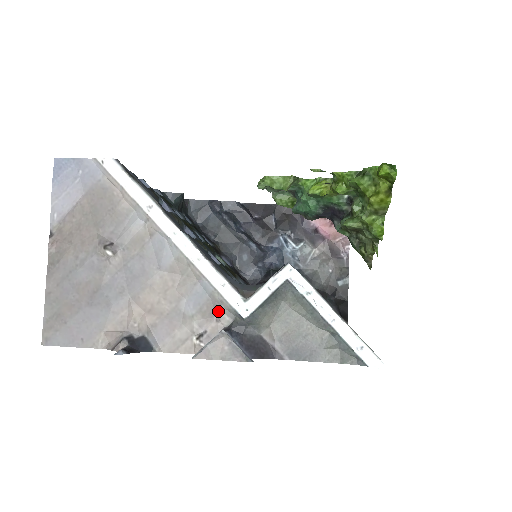
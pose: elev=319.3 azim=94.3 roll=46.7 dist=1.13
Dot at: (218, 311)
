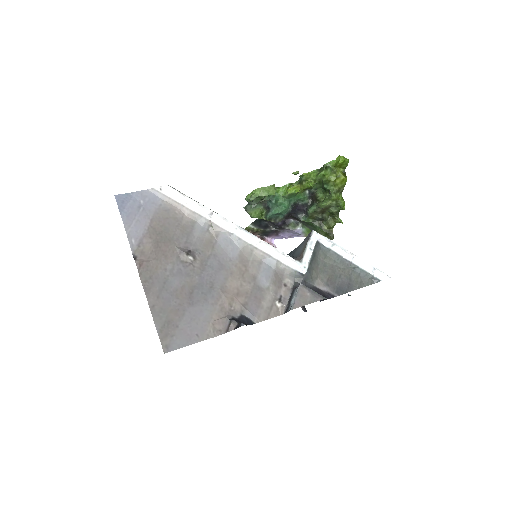
Dot at: (283, 278)
